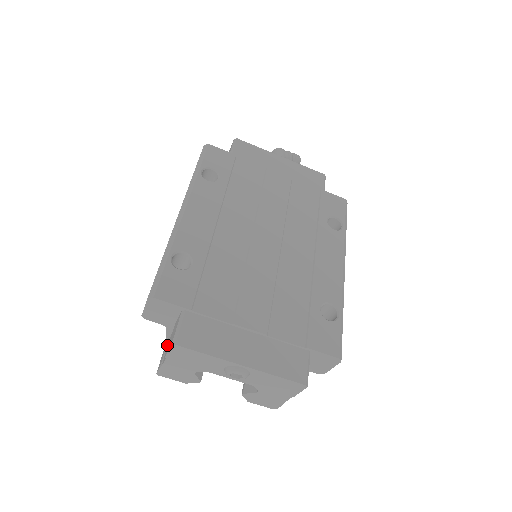
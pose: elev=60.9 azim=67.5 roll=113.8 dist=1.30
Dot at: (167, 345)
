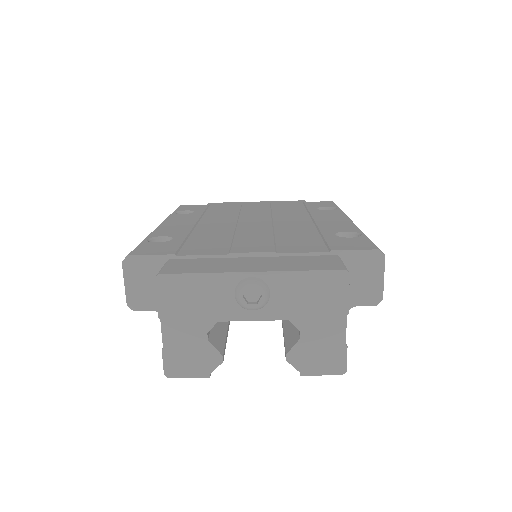
Dot at: occluded
